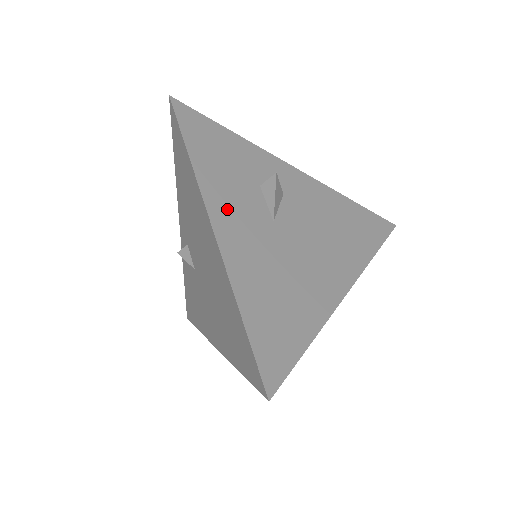
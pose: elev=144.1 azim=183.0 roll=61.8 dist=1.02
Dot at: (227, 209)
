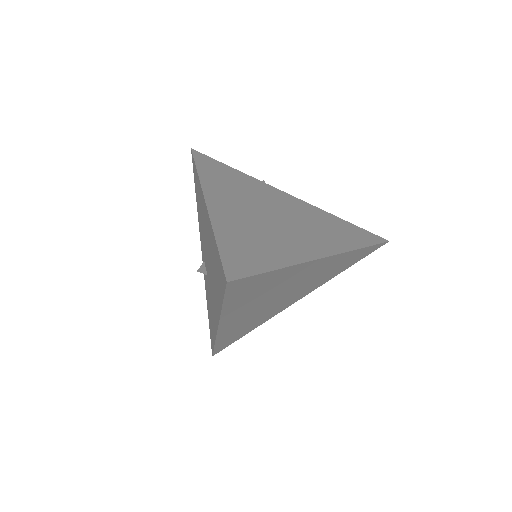
Dot at: (220, 196)
